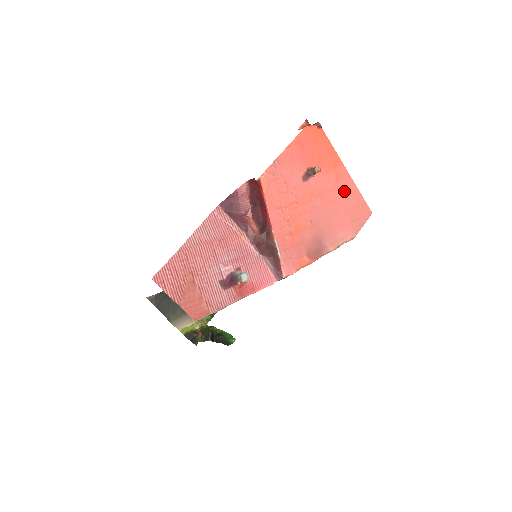
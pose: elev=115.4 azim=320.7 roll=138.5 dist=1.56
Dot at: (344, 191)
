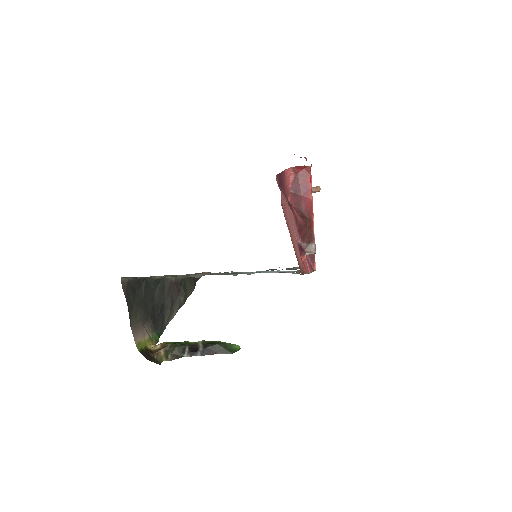
Dot at: occluded
